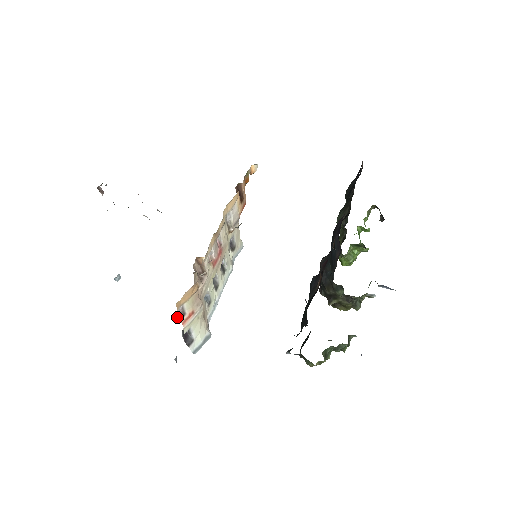
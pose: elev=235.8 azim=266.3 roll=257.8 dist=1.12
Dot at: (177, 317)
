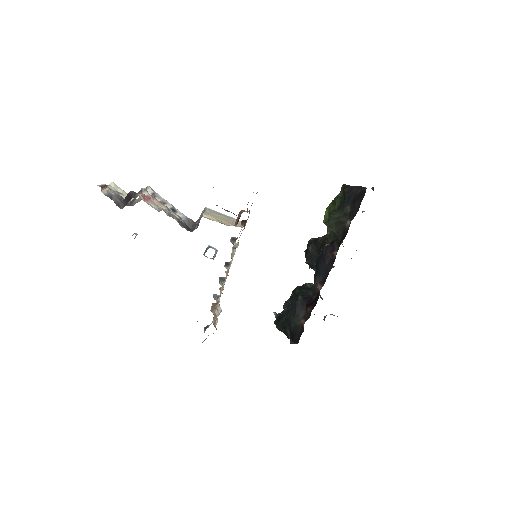
Dot at: occluded
